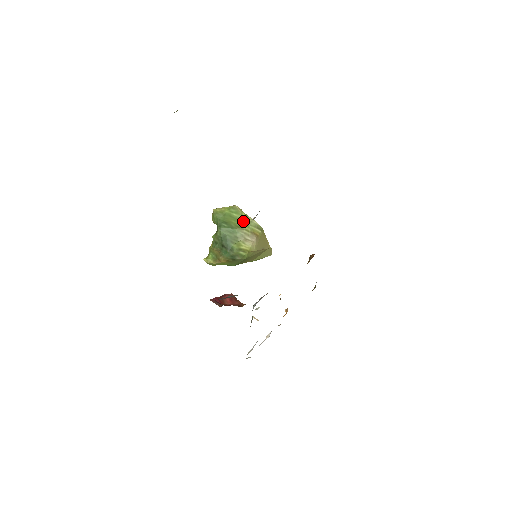
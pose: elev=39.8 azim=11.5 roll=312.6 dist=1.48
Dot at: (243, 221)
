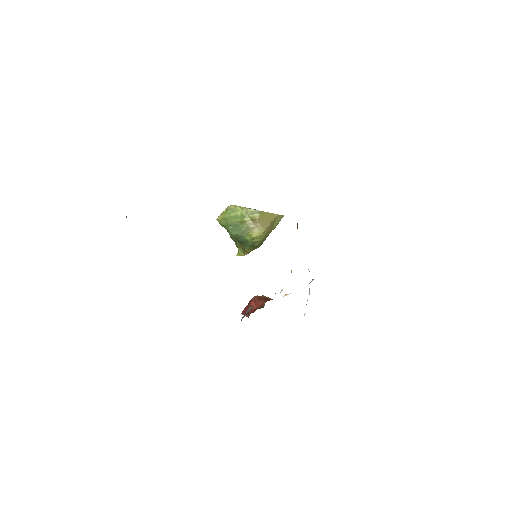
Dot at: (241, 215)
